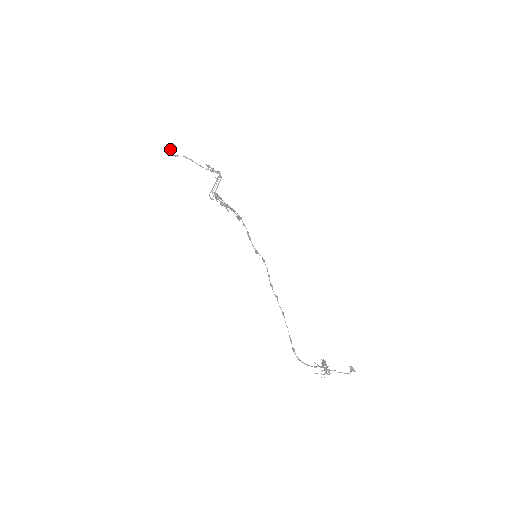
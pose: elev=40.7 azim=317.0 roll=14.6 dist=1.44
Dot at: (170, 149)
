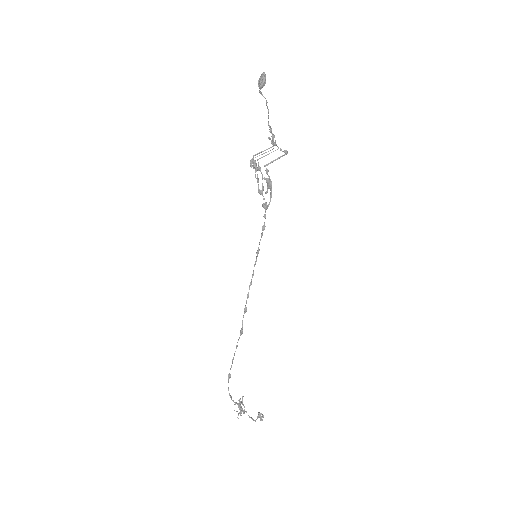
Dot at: (265, 81)
